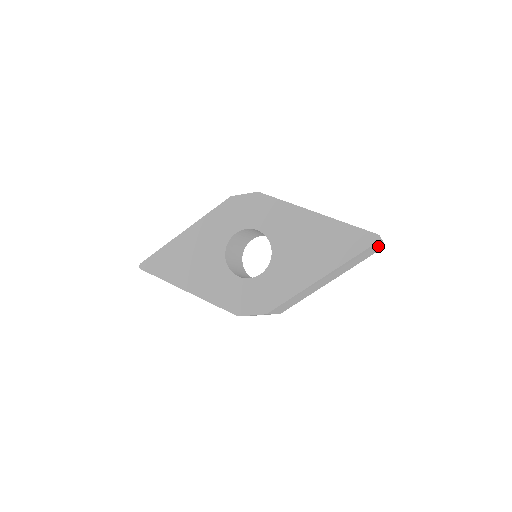
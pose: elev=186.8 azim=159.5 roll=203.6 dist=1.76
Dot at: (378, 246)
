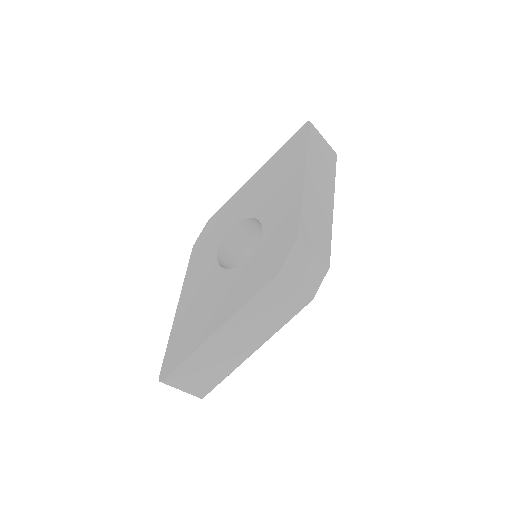
Dot at: (323, 141)
